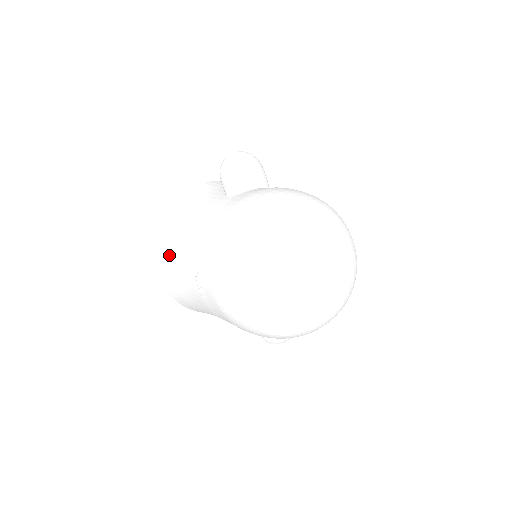
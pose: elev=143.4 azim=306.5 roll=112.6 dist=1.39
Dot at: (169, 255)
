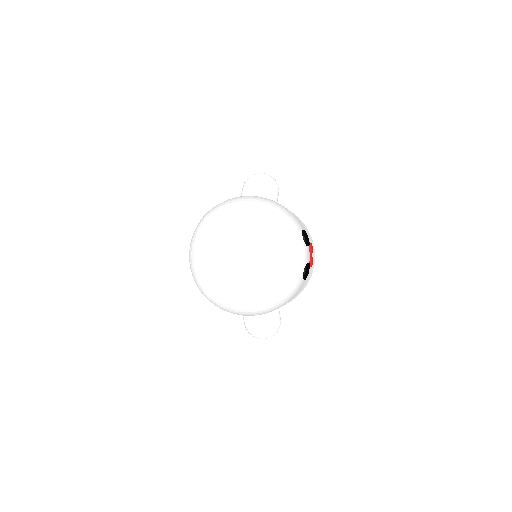
Dot at: occluded
